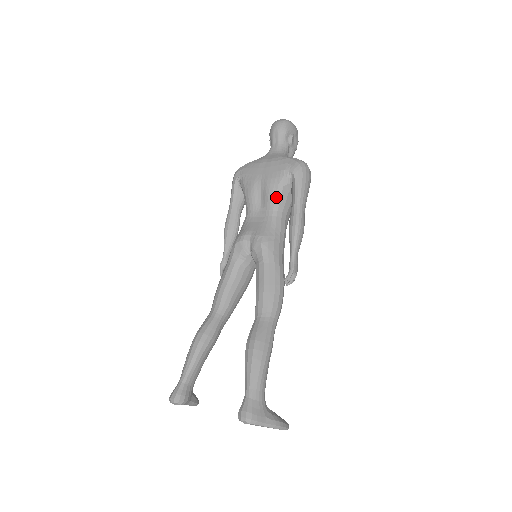
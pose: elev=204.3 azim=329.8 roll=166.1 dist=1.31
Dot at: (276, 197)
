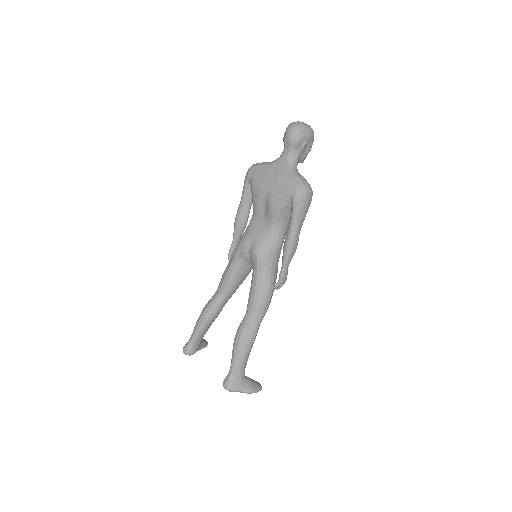
Dot at: (276, 214)
